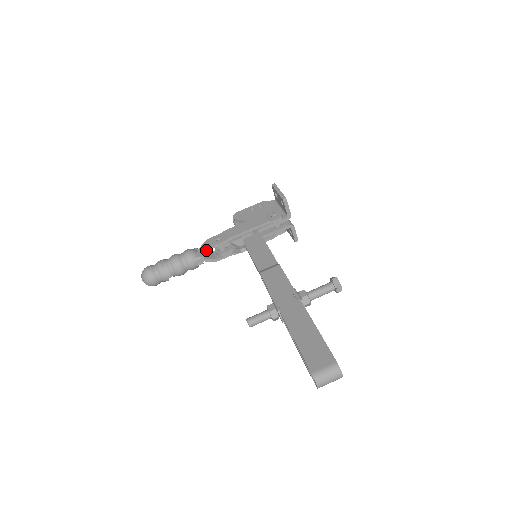
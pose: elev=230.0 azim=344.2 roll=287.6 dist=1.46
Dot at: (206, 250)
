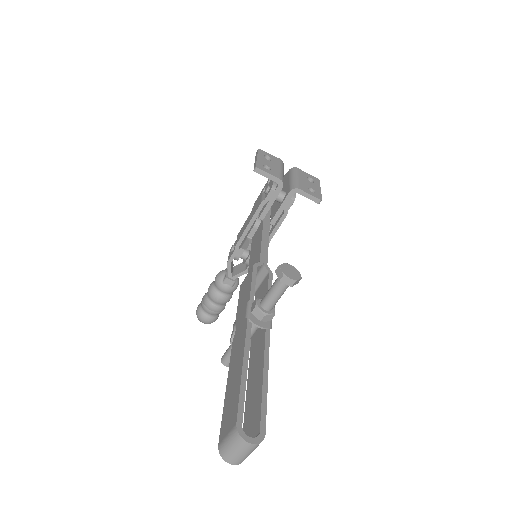
Dot at: (227, 267)
